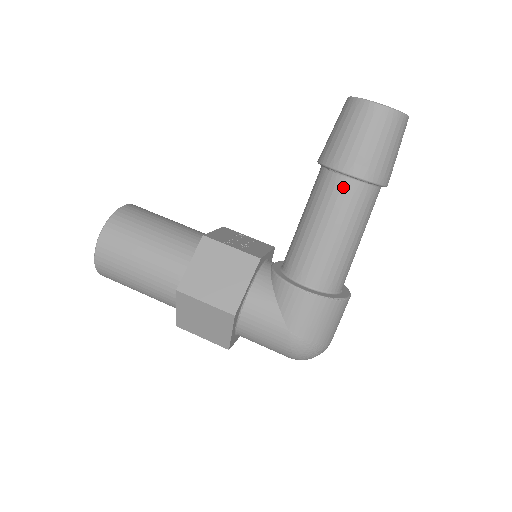
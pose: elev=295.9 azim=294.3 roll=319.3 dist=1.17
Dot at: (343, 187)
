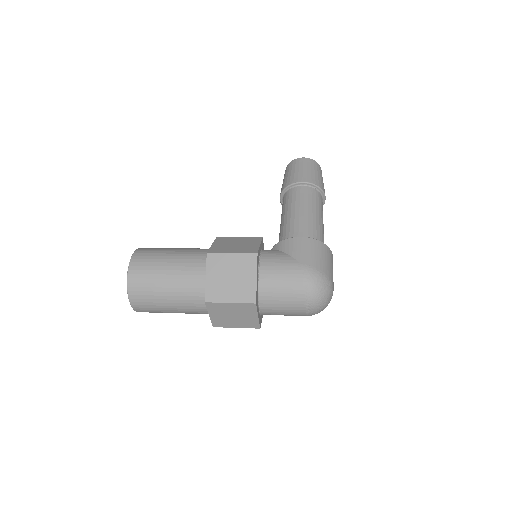
Dot at: (301, 190)
